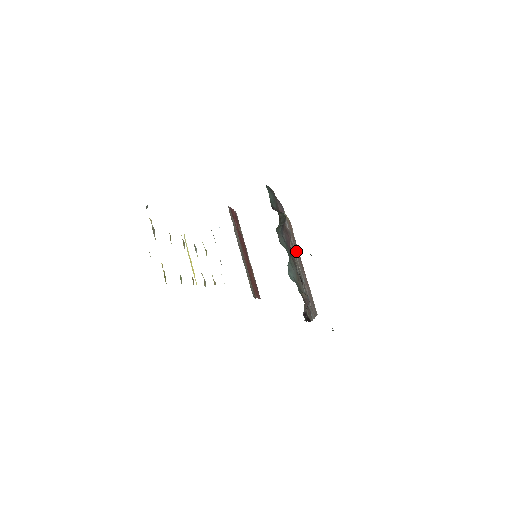
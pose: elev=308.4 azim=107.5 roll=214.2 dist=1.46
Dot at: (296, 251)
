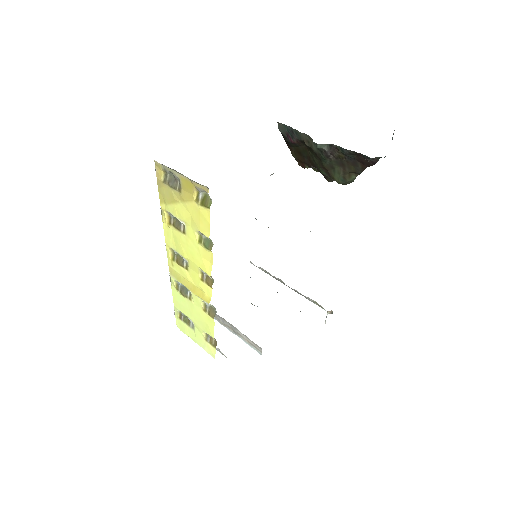
Dot at: occluded
